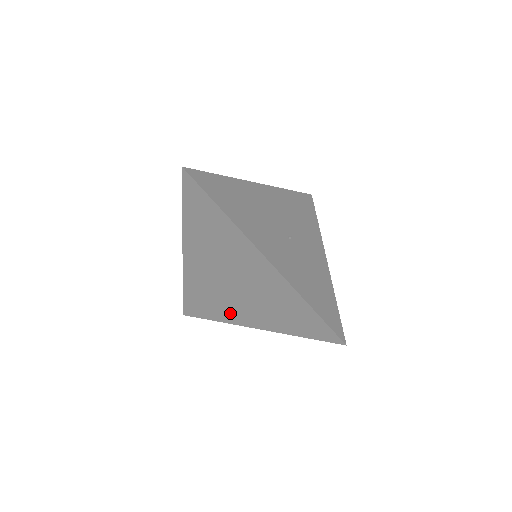
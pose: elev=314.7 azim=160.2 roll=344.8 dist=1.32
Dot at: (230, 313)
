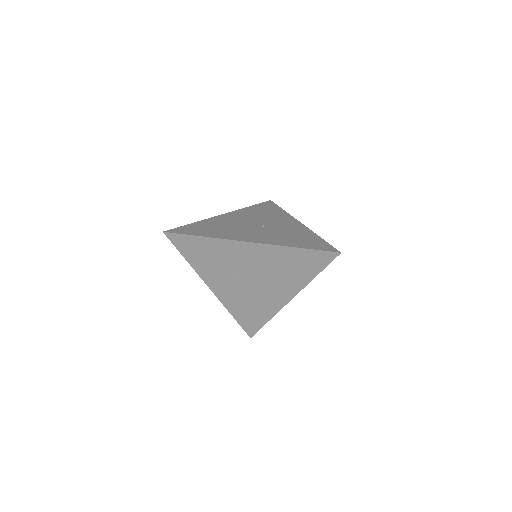
Dot at: (270, 304)
